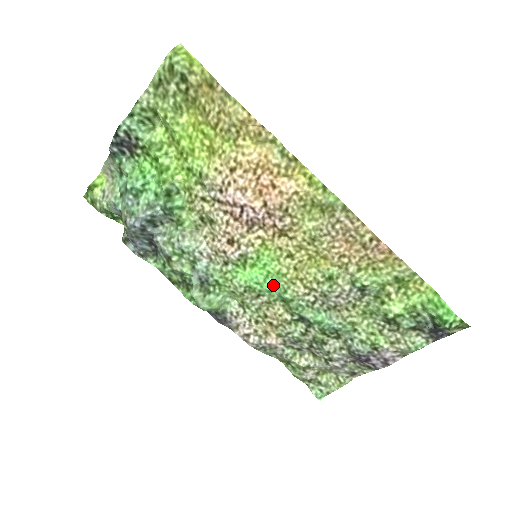
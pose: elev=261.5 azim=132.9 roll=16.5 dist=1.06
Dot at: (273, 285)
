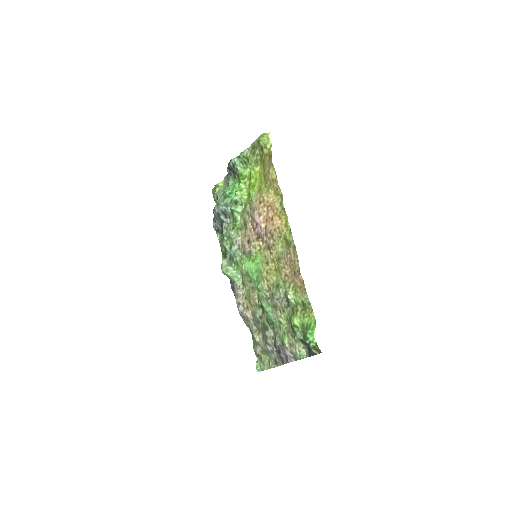
Dot at: (257, 277)
